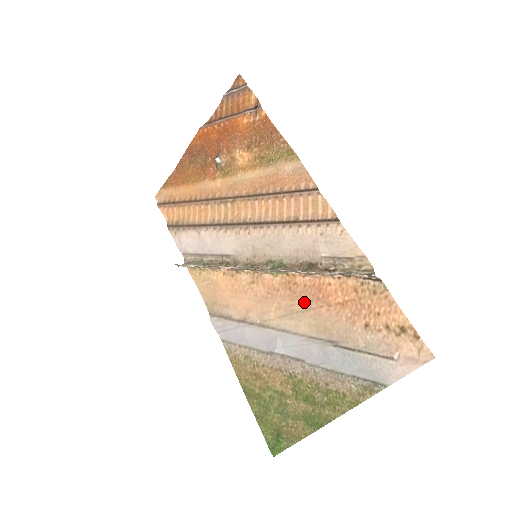
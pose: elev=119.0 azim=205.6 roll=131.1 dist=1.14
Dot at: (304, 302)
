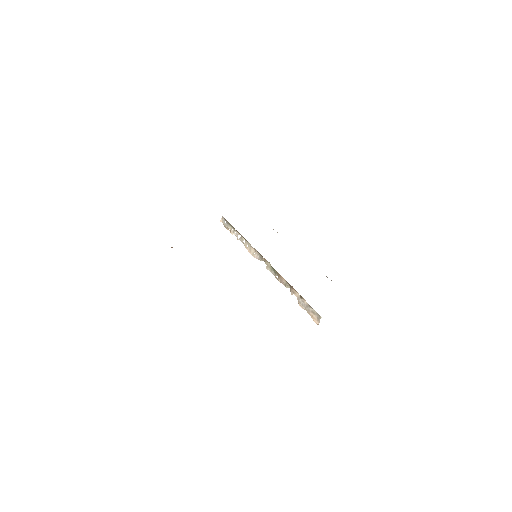
Dot at: occluded
